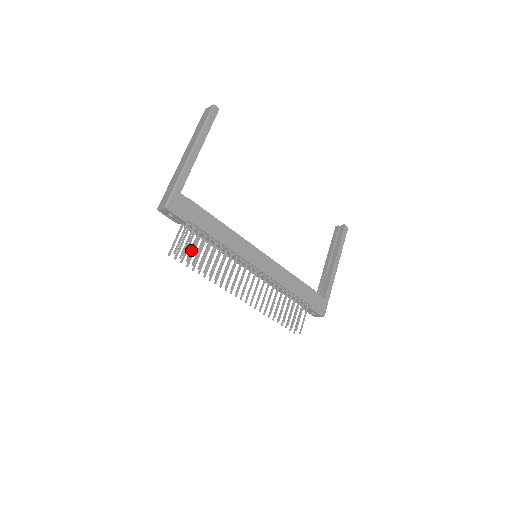
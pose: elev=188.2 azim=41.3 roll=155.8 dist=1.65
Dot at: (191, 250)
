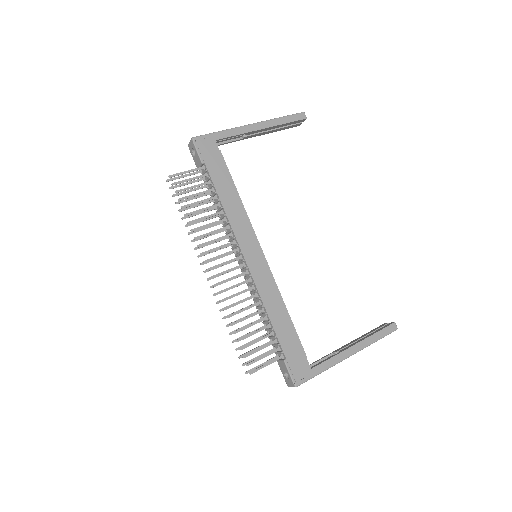
Dot at: (188, 188)
